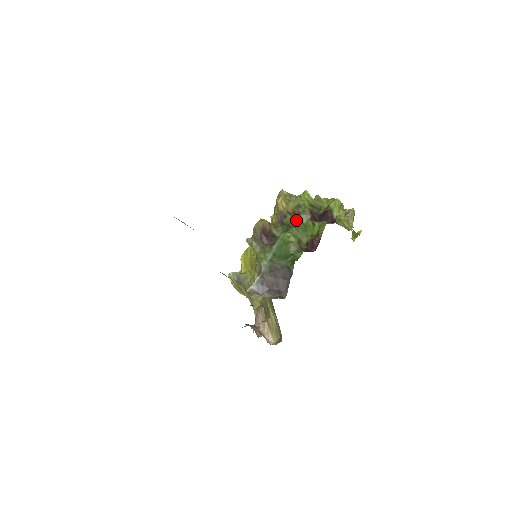
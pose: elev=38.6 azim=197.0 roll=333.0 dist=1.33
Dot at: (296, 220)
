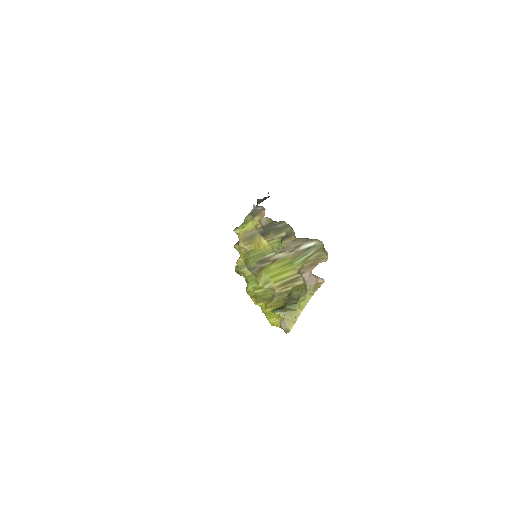
Dot at: occluded
